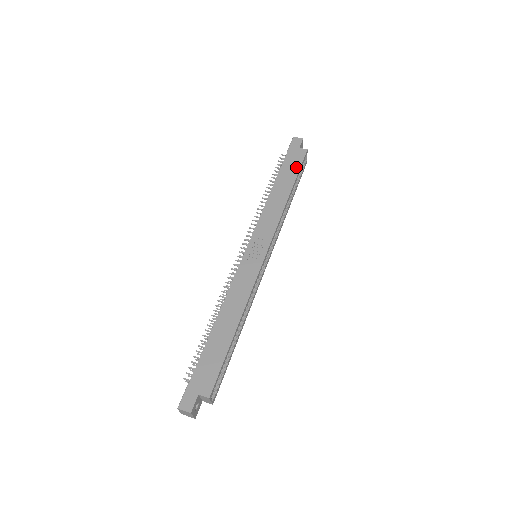
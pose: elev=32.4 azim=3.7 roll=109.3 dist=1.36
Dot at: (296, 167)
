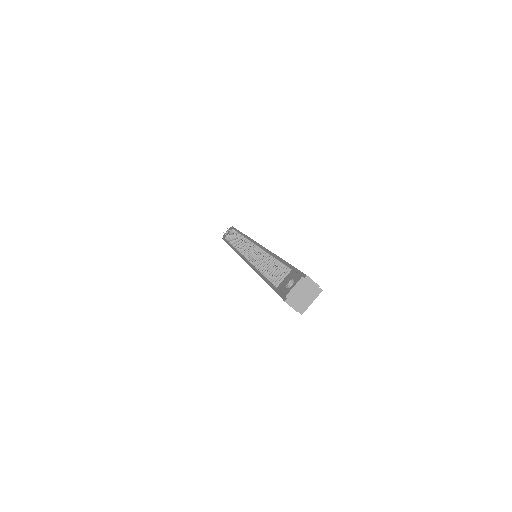
Dot at: occluded
